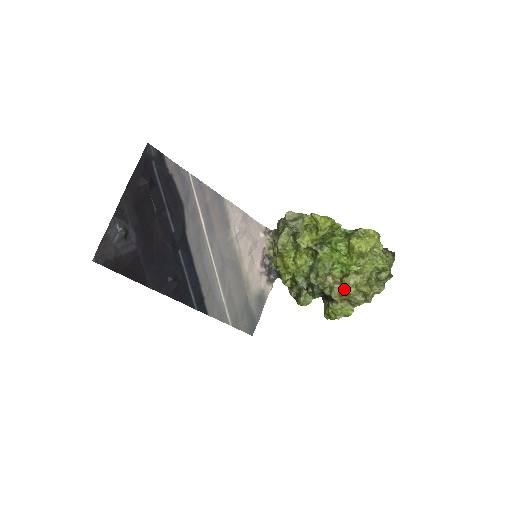
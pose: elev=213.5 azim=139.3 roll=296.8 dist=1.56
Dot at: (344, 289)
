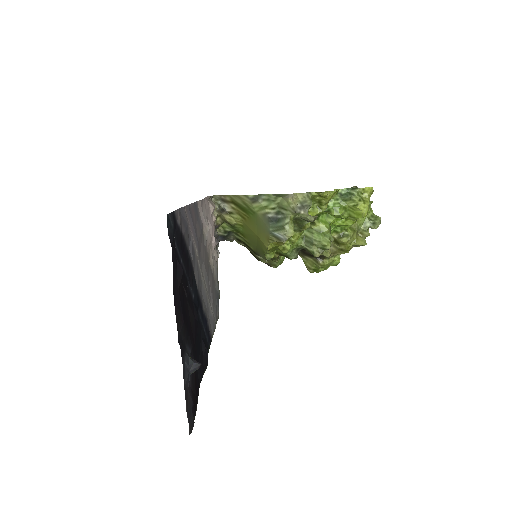
Dot at: (339, 247)
